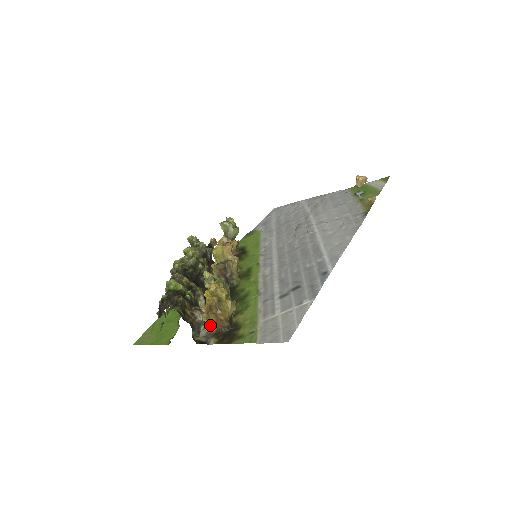
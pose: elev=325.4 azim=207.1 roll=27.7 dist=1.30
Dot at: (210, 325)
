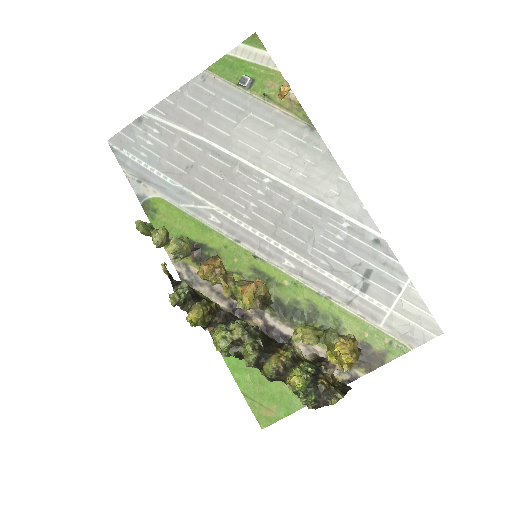
Dot at: occluded
